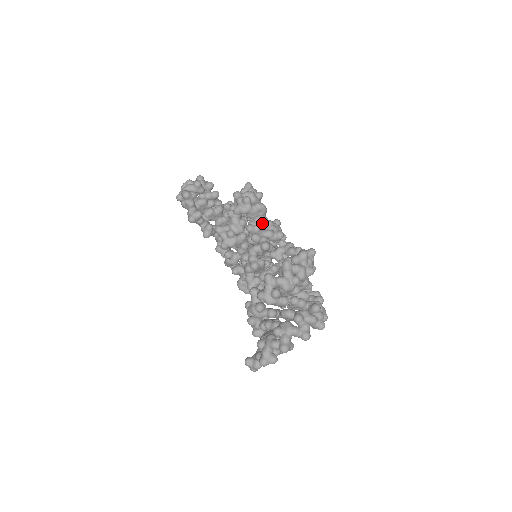
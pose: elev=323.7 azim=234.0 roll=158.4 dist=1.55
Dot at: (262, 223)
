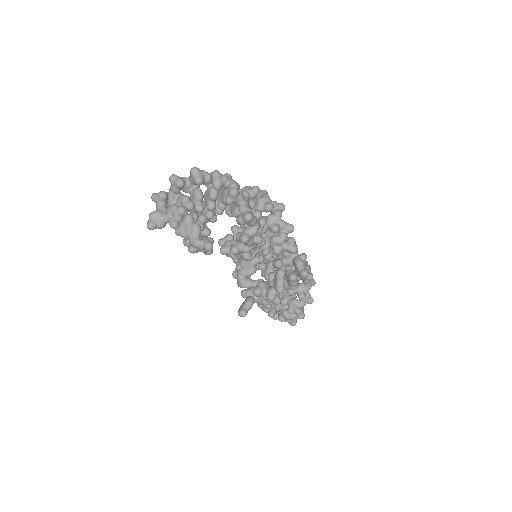
Dot at: occluded
